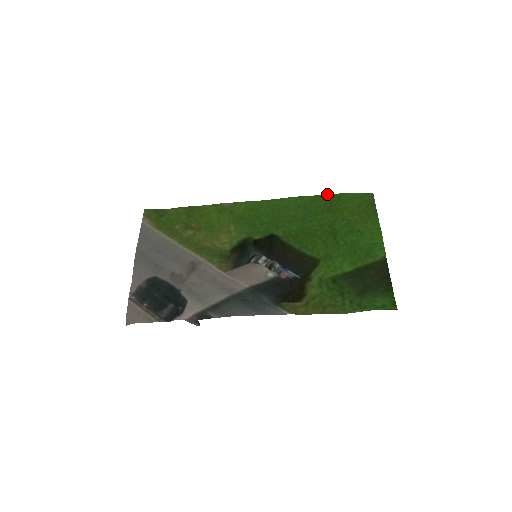
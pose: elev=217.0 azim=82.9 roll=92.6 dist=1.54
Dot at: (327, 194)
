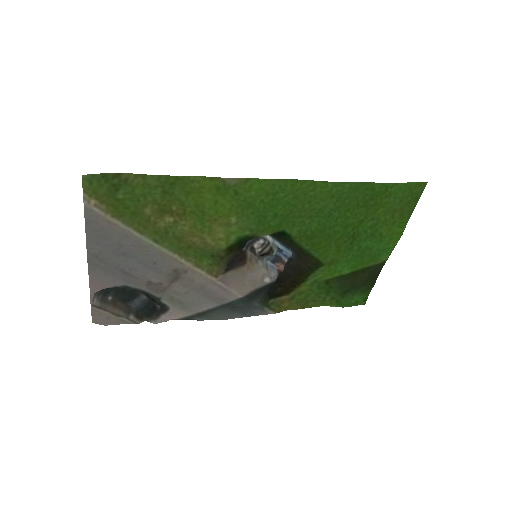
Dot at: occluded
